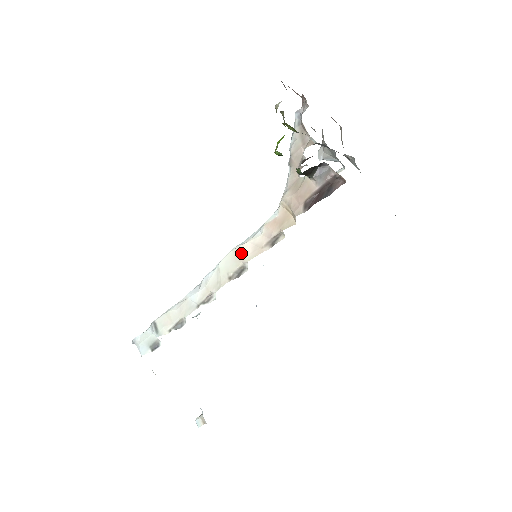
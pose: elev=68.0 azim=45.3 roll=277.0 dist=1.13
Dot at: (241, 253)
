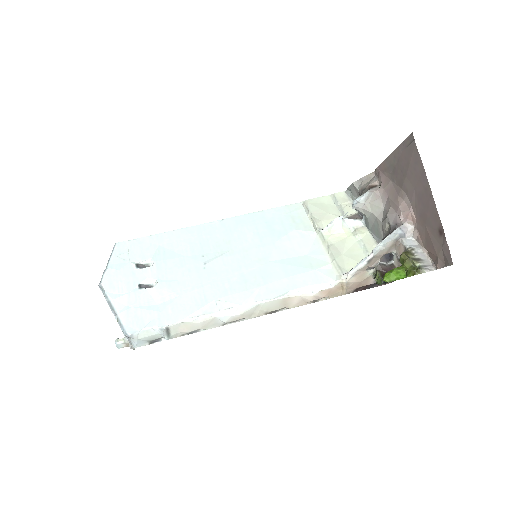
Dot at: (289, 302)
